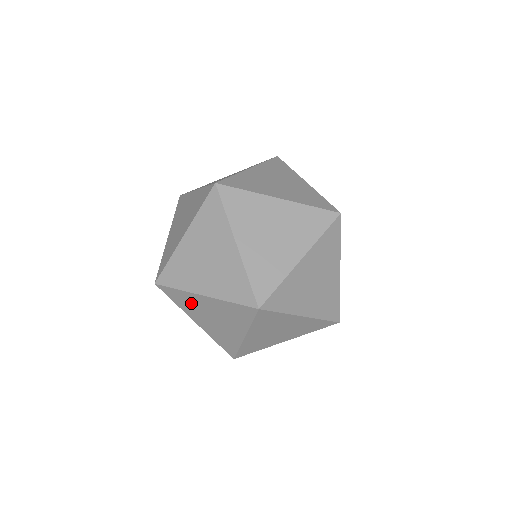
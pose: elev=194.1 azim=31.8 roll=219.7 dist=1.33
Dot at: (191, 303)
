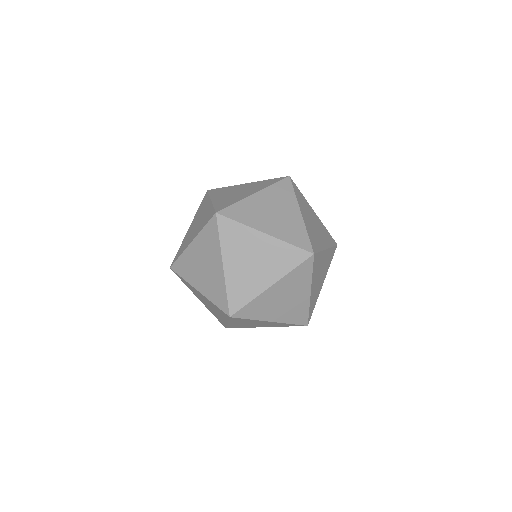
Dot at: occluded
